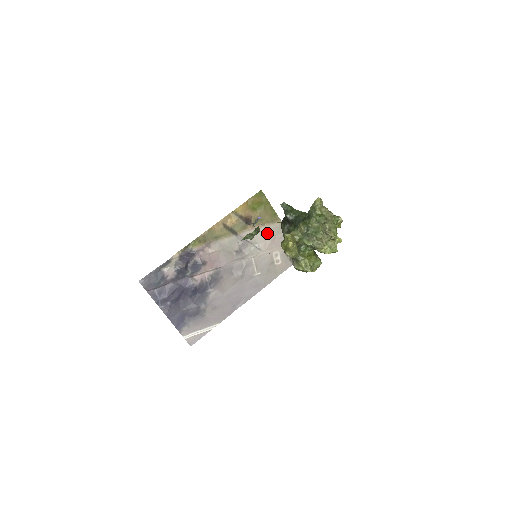
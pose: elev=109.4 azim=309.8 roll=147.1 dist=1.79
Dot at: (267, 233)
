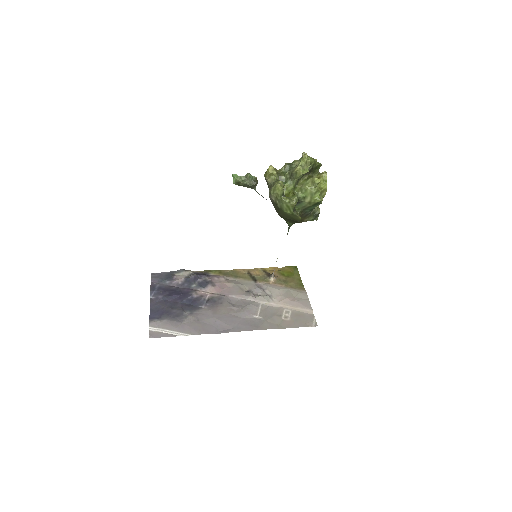
Dot at: (286, 292)
